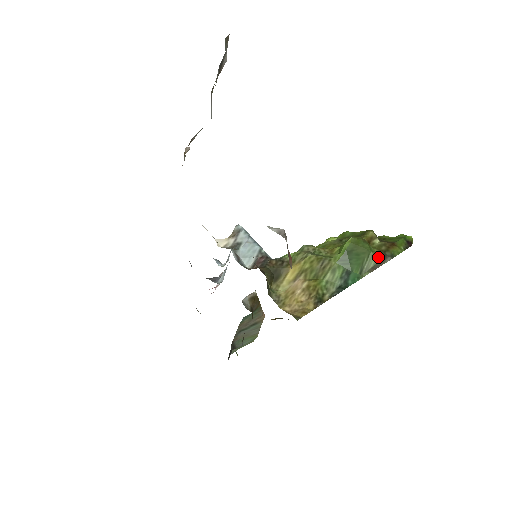
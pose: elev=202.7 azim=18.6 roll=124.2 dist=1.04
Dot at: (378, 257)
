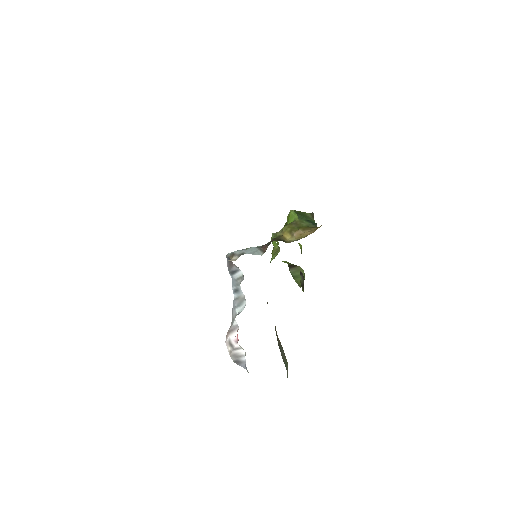
Dot at: (308, 213)
